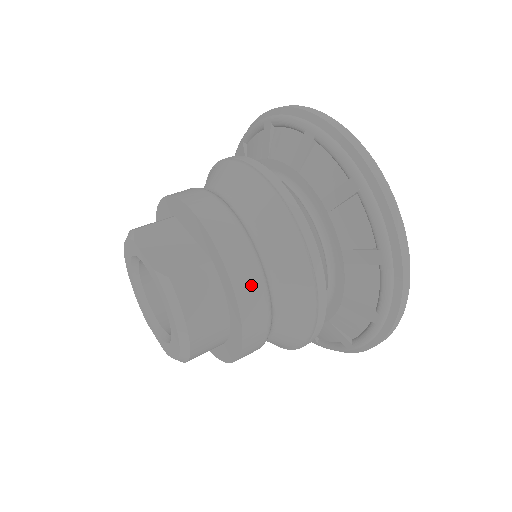
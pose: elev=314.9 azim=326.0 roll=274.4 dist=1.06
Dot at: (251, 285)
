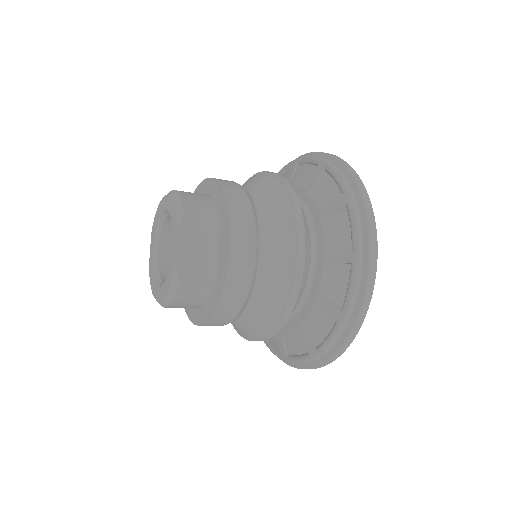
Dot at: (226, 316)
